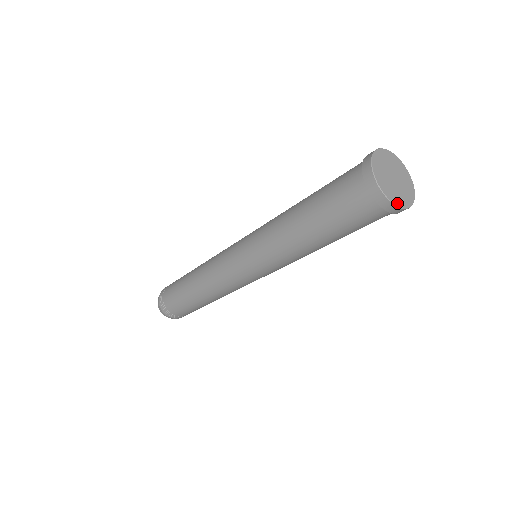
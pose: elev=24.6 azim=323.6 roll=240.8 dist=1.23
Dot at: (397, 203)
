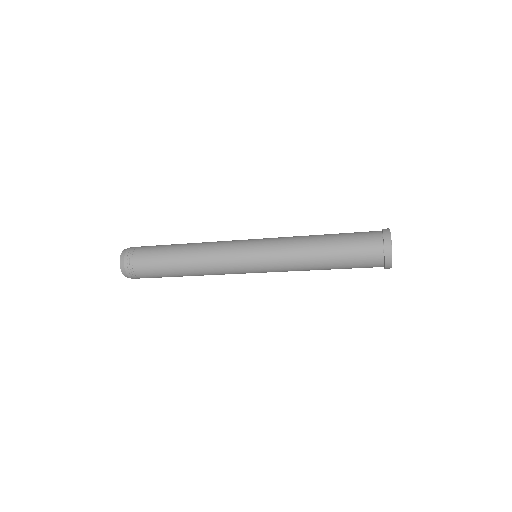
Dot at: occluded
